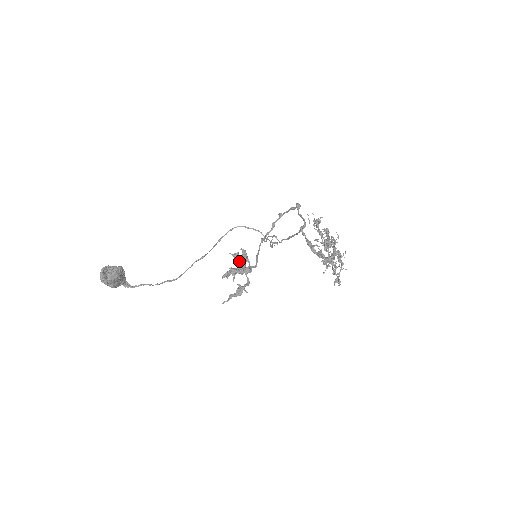
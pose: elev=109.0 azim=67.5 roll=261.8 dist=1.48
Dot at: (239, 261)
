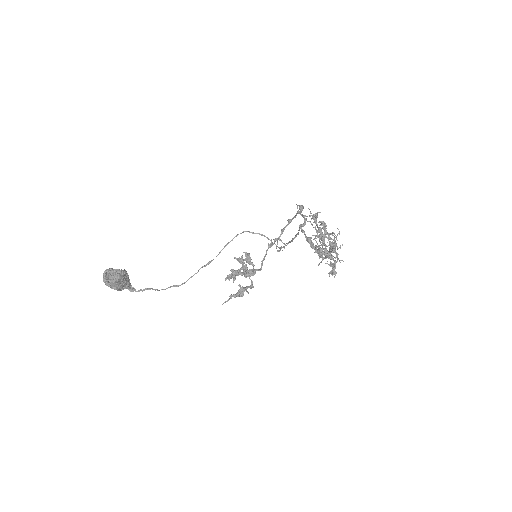
Dot at: occluded
